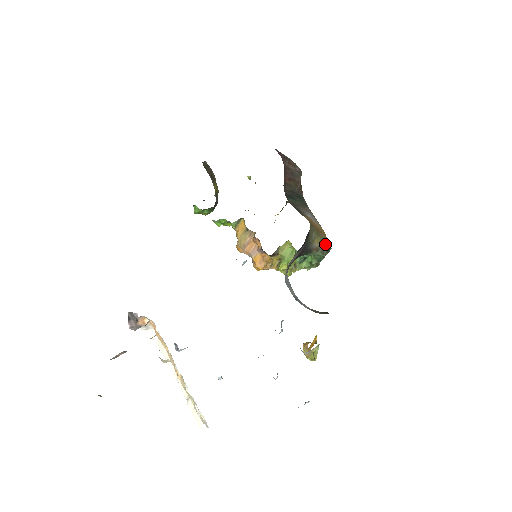
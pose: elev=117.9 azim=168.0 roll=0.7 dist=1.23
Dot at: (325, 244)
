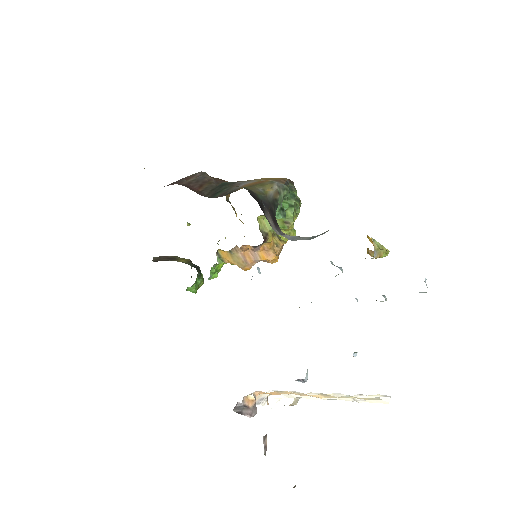
Dot at: (277, 183)
